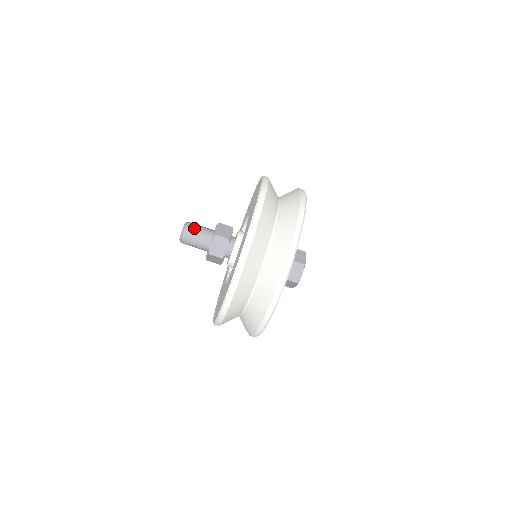
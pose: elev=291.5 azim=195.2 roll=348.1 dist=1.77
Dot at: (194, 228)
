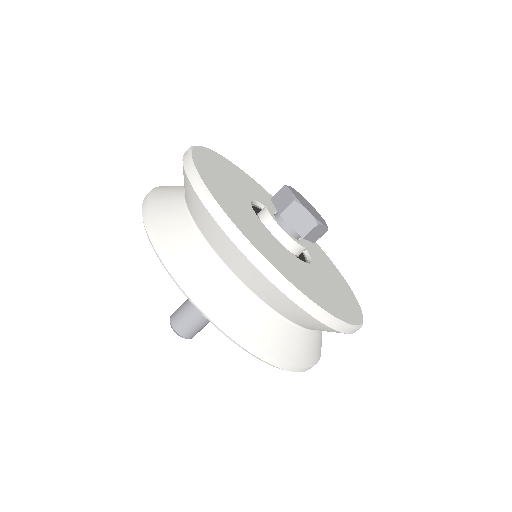
Dot at: (178, 316)
